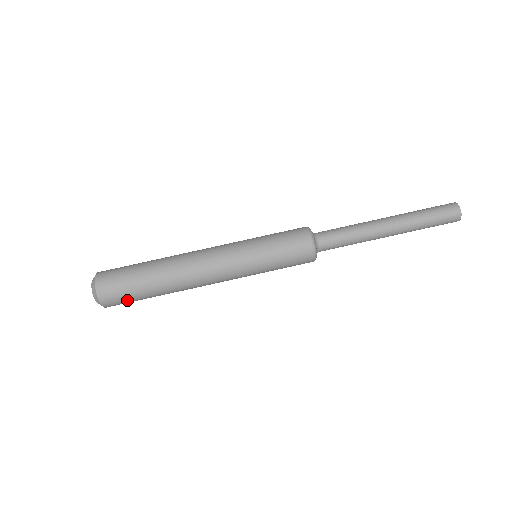
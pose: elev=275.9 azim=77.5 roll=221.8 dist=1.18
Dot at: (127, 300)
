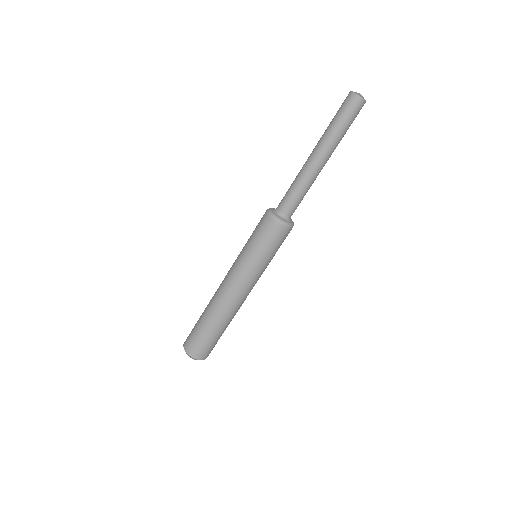
Dot at: (216, 343)
